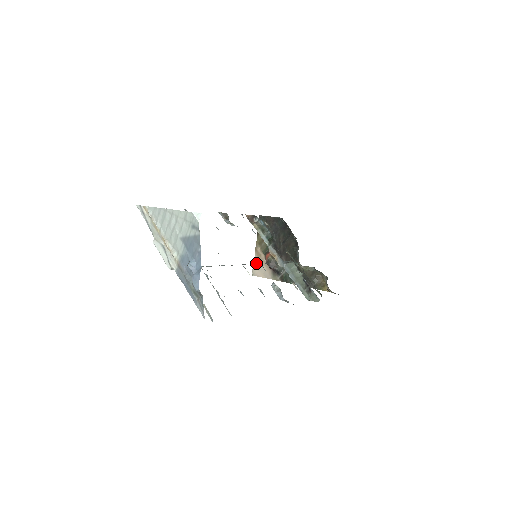
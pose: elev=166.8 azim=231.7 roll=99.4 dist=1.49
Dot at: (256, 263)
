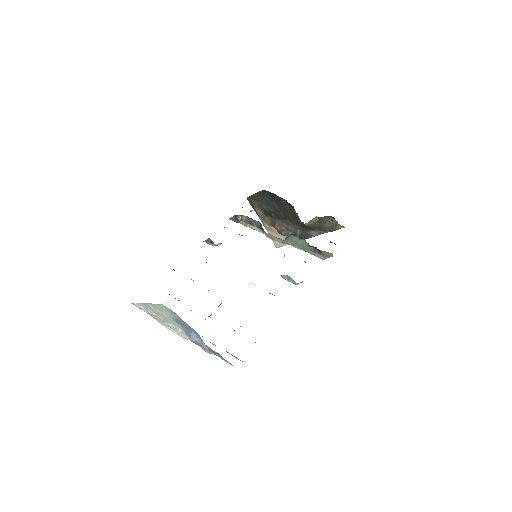
Dot at: occluded
